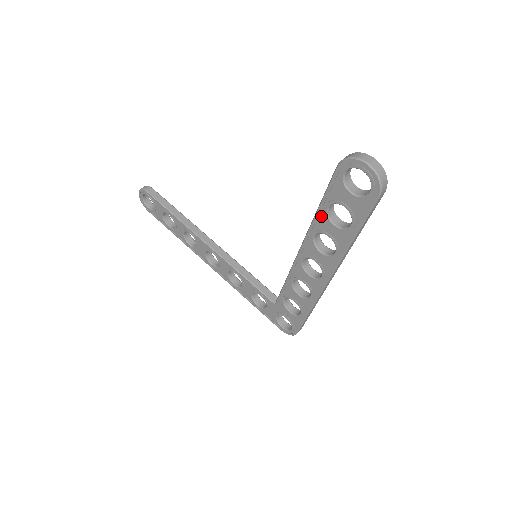
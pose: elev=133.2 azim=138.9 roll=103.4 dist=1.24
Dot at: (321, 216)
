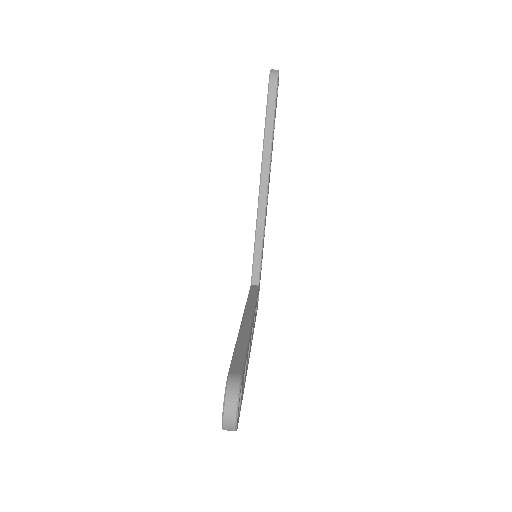
Dot at: occluded
